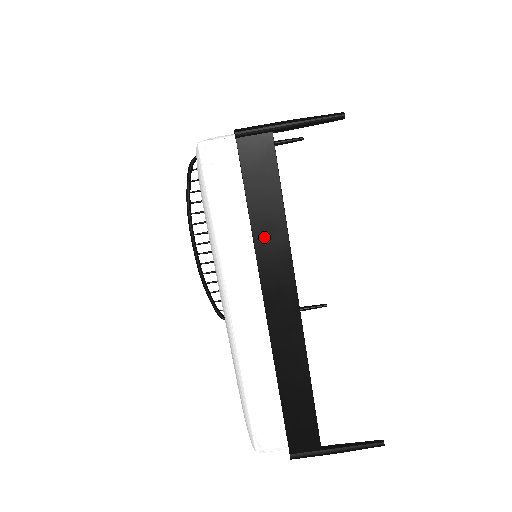
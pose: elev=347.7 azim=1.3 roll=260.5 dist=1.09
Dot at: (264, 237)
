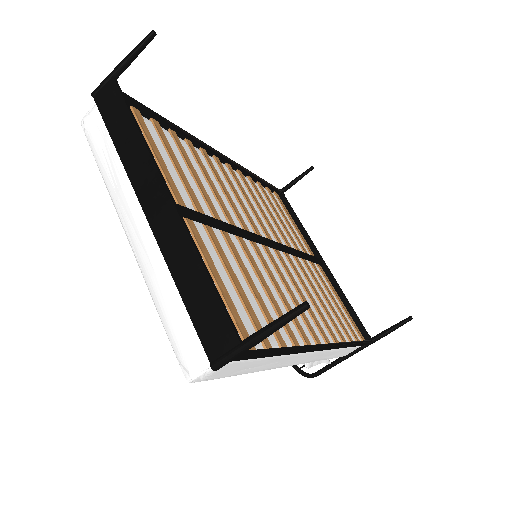
Dot at: (127, 152)
